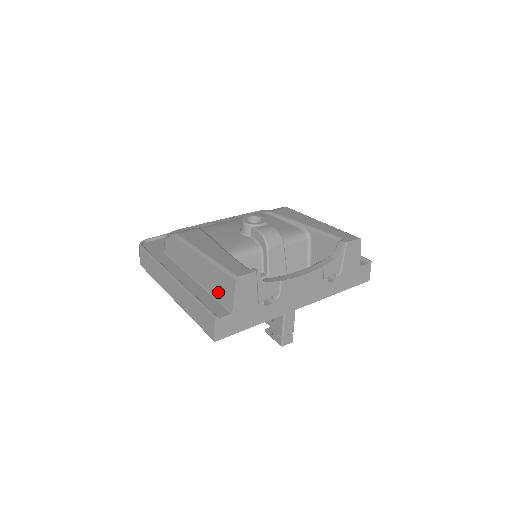
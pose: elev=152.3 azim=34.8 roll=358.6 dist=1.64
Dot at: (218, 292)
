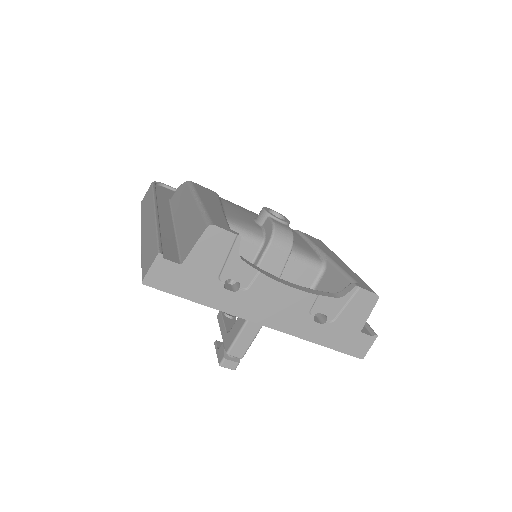
Dot at: (185, 240)
